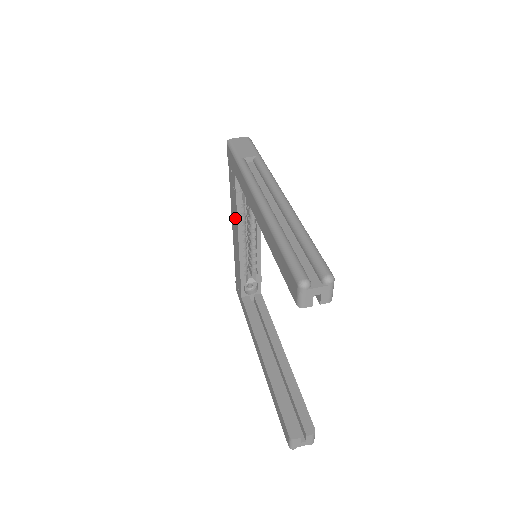
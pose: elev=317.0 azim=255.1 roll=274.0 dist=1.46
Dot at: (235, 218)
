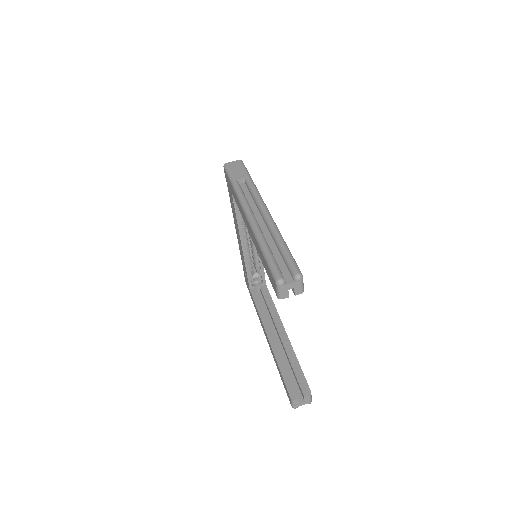
Dot at: (237, 226)
